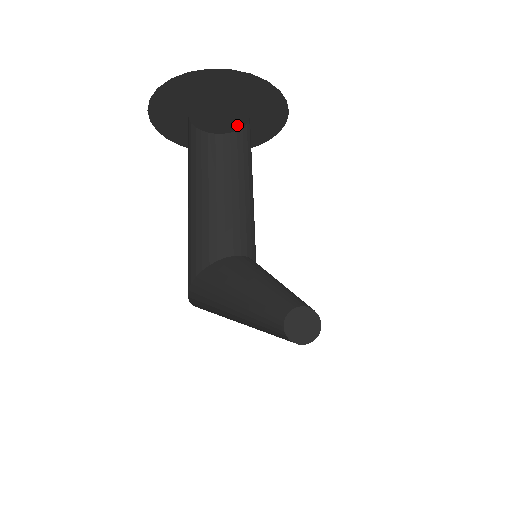
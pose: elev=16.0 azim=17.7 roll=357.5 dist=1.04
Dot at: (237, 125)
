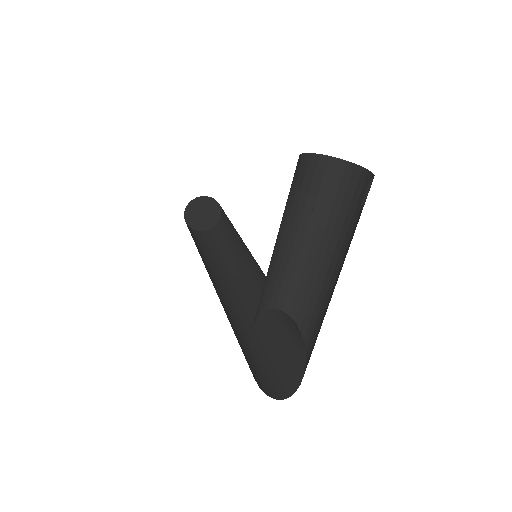
Dot at: occluded
